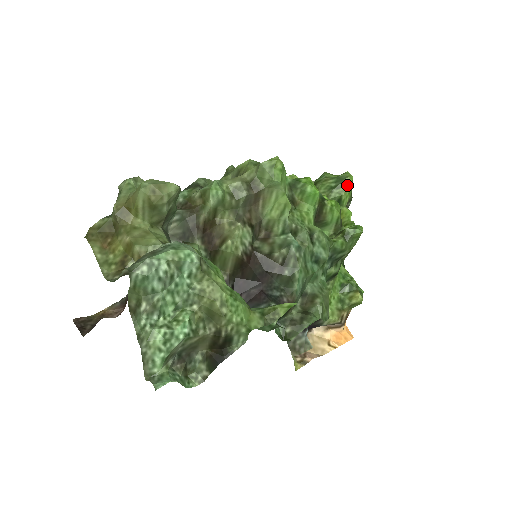
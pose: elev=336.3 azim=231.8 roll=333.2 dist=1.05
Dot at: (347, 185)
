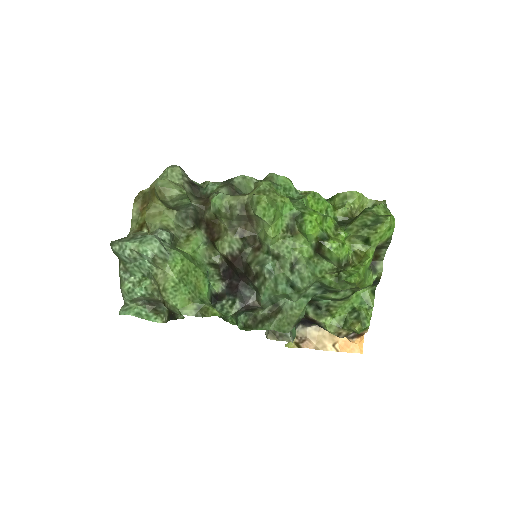
Dot at: (378, 230)
